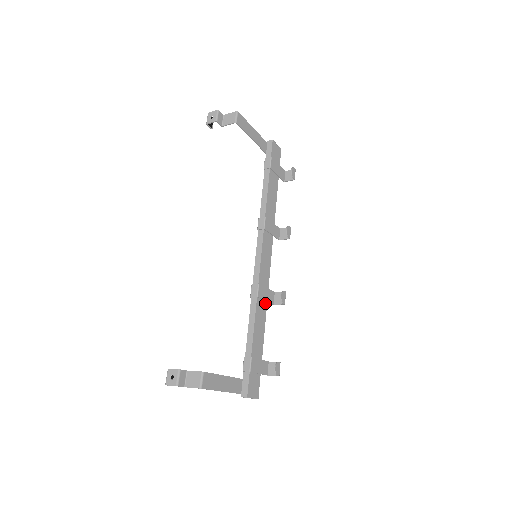
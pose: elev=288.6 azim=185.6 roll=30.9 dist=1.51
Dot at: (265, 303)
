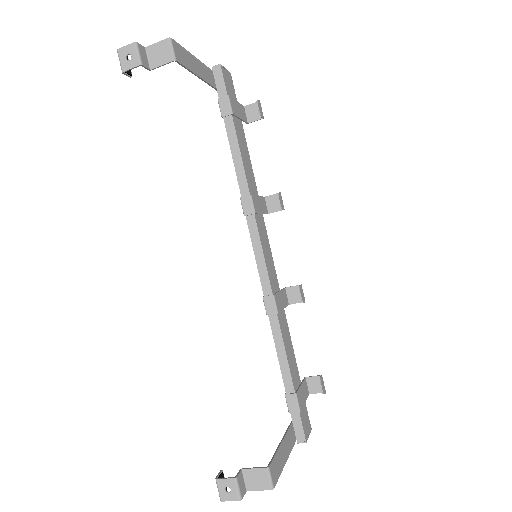
Dot at: (283, 311)
